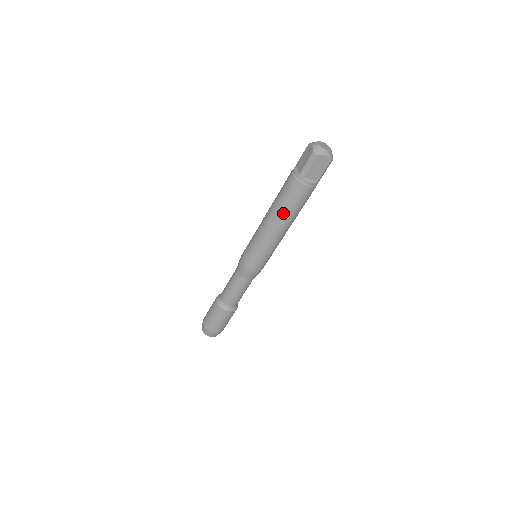
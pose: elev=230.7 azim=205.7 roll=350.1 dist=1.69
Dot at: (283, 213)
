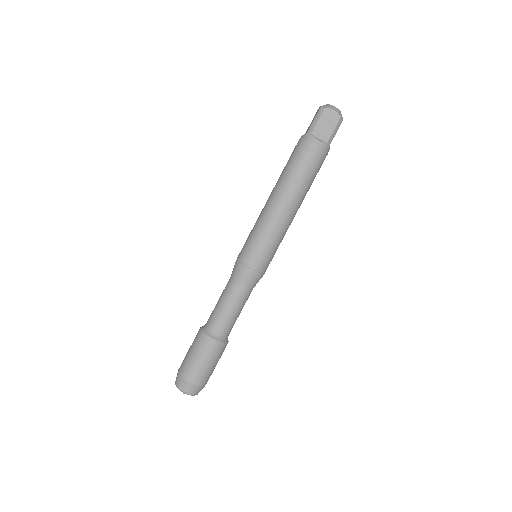
Dot at: (289, 180)
